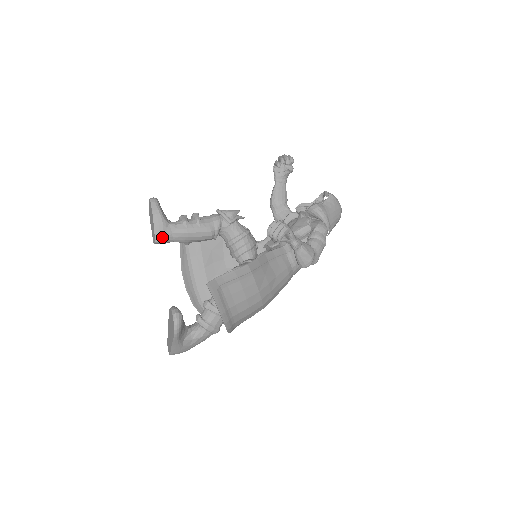
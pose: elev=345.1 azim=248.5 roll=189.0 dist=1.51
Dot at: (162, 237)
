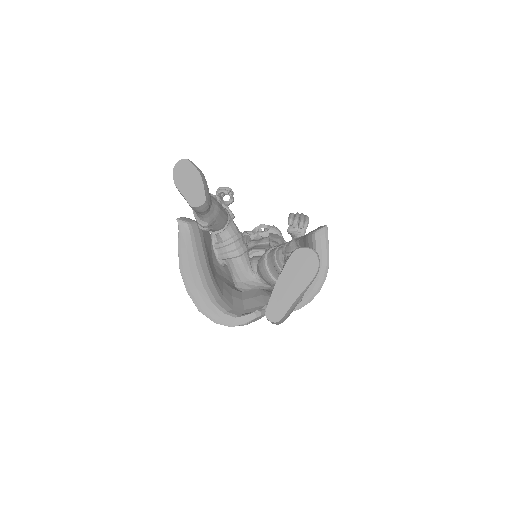
Dot at: (209, 200)
